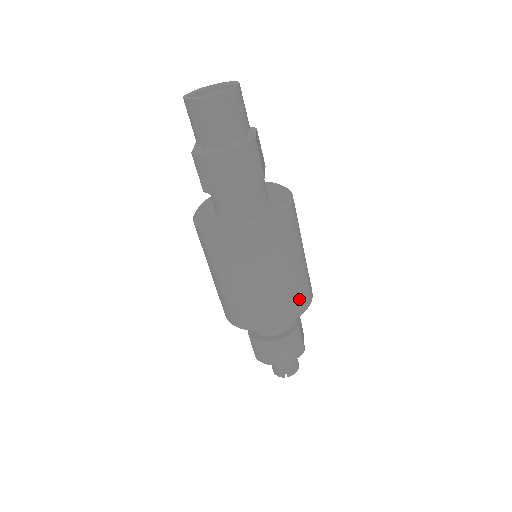
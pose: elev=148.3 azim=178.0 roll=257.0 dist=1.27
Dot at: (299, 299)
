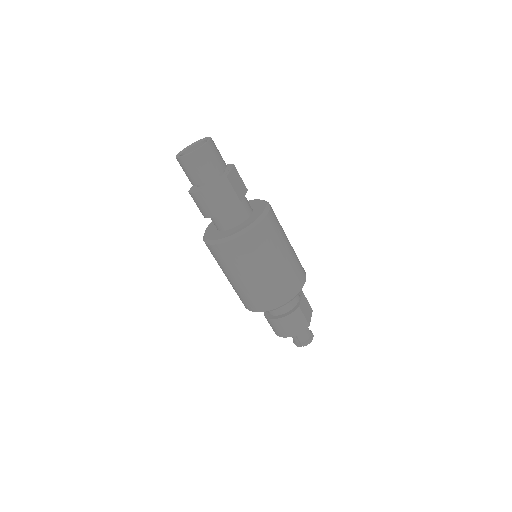
Dot at: (287, 287)
